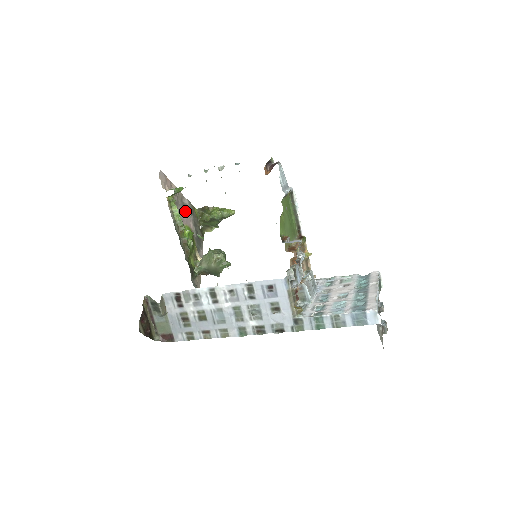
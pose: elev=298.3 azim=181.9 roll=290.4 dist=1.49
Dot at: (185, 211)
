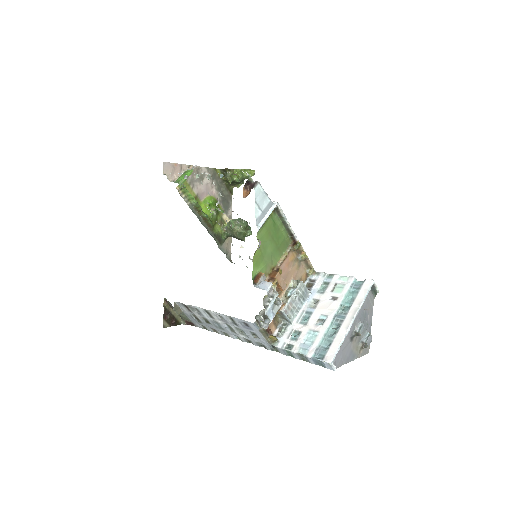
Dot at: (204, 182)
